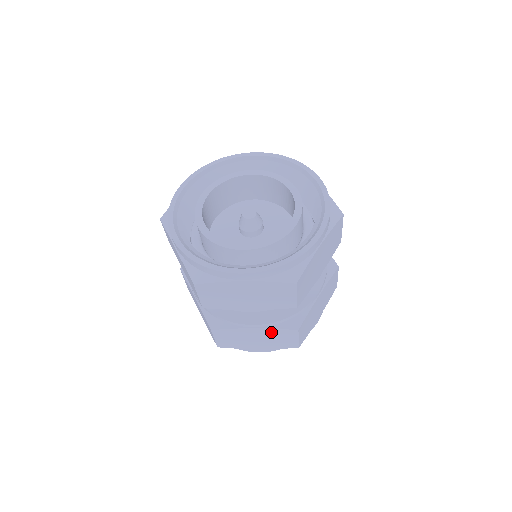
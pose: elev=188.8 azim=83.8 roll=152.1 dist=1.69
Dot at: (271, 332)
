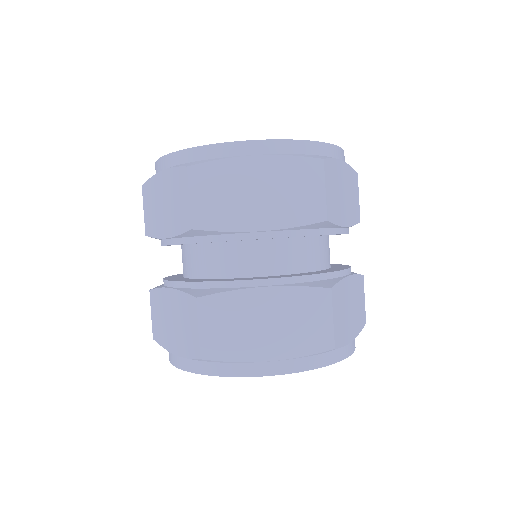
Dot at: (180, 302)
